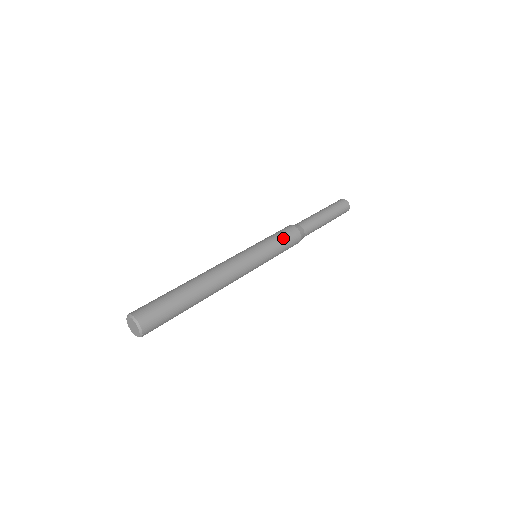
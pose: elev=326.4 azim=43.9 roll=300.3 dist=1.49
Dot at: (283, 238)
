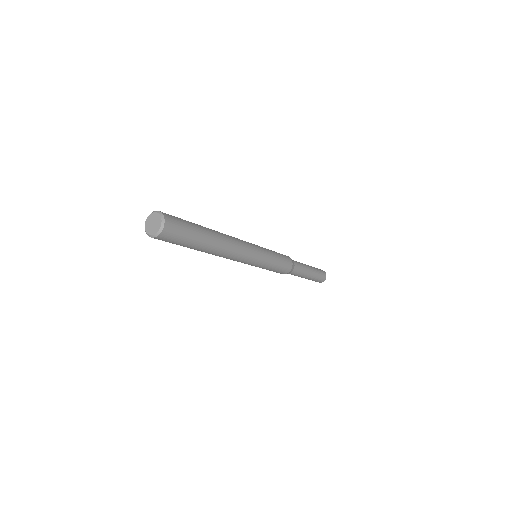
Dot at: occluded
